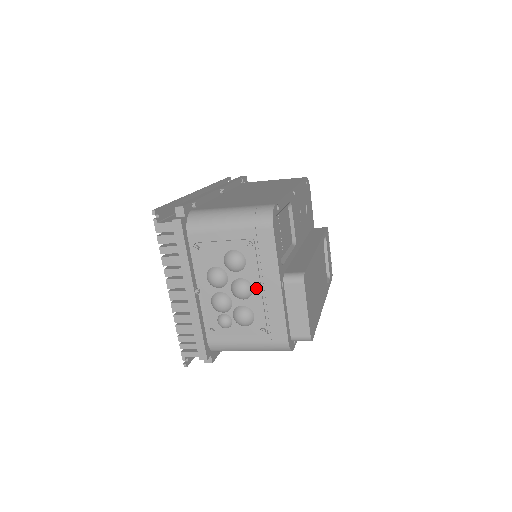
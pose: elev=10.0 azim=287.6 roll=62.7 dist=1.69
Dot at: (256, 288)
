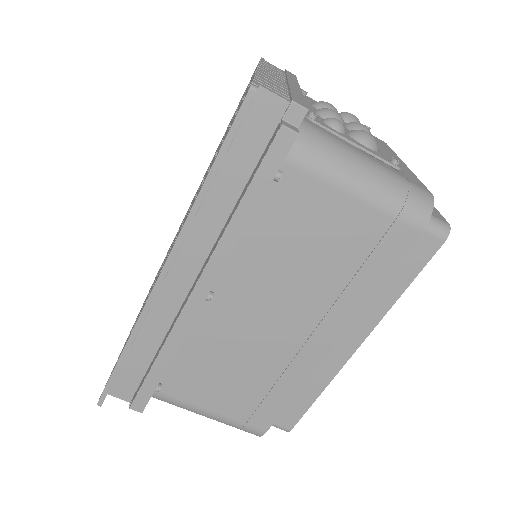
Dot at: occluded
